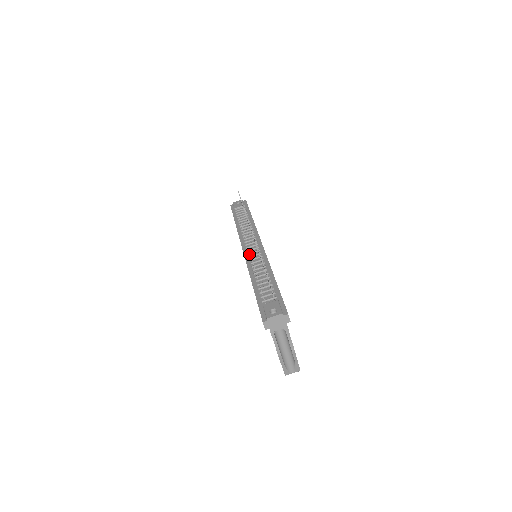
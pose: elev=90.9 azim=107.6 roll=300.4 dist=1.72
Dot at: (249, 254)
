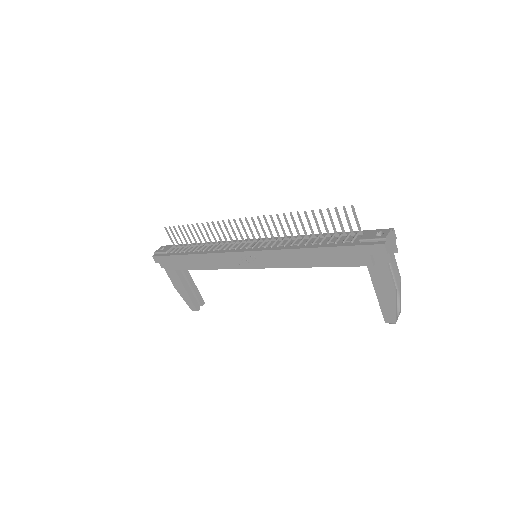
Dot at: (260, 247)
